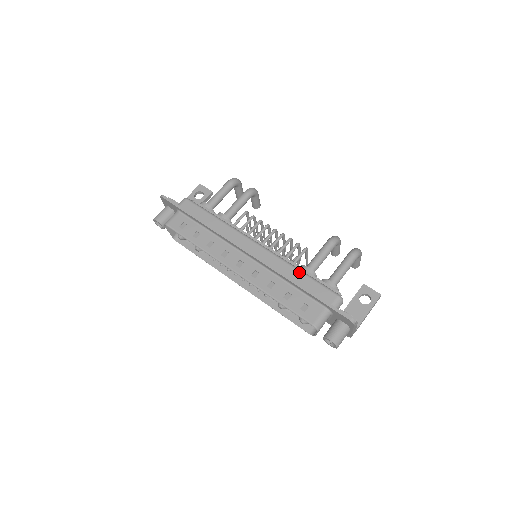
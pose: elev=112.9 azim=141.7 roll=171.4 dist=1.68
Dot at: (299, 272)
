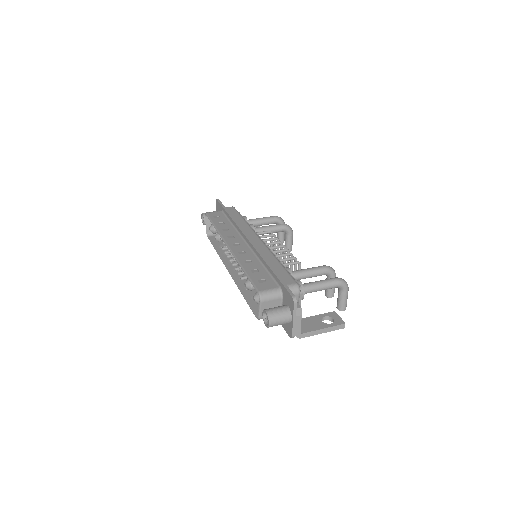
Dot at: (277, 261)
